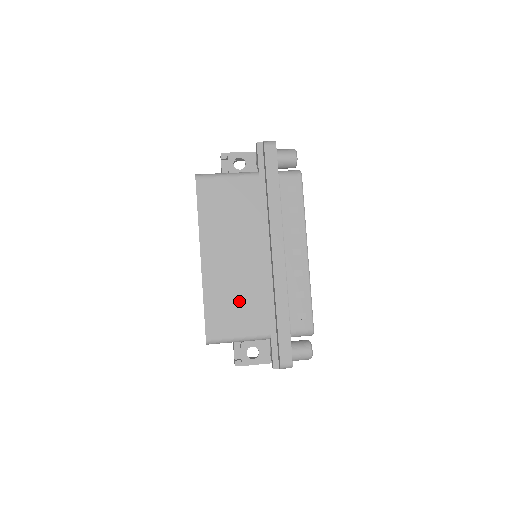
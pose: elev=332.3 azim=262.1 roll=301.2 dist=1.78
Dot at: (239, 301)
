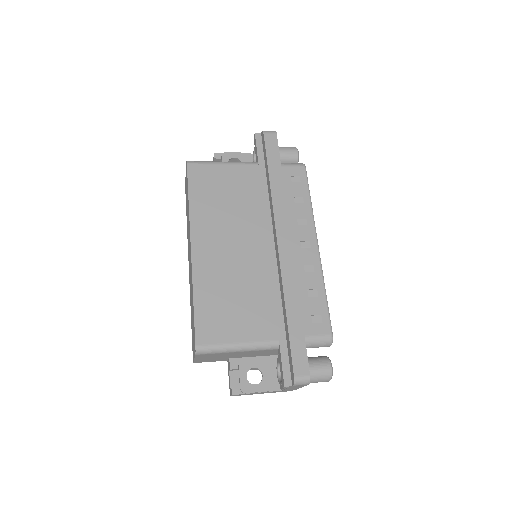
Dot at: (238, 299)
